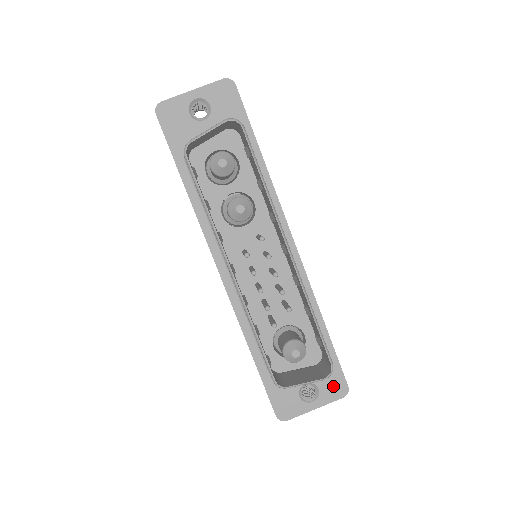
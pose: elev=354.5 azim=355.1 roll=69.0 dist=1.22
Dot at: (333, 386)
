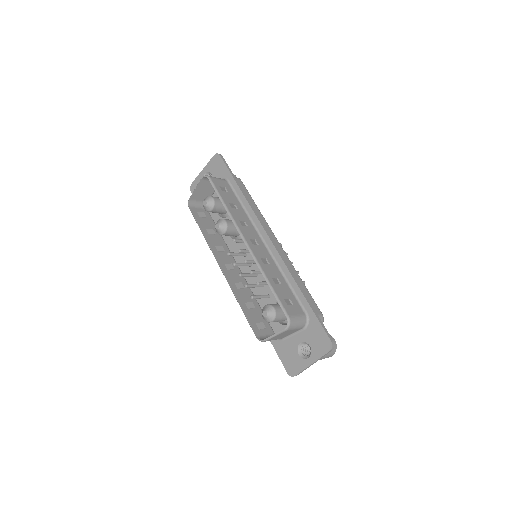
Dot at: (320, 342)
